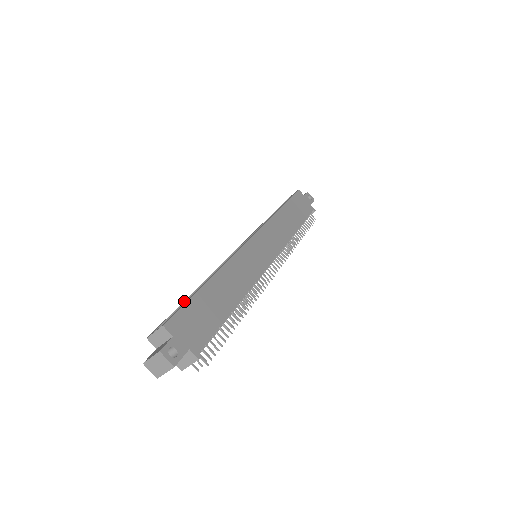
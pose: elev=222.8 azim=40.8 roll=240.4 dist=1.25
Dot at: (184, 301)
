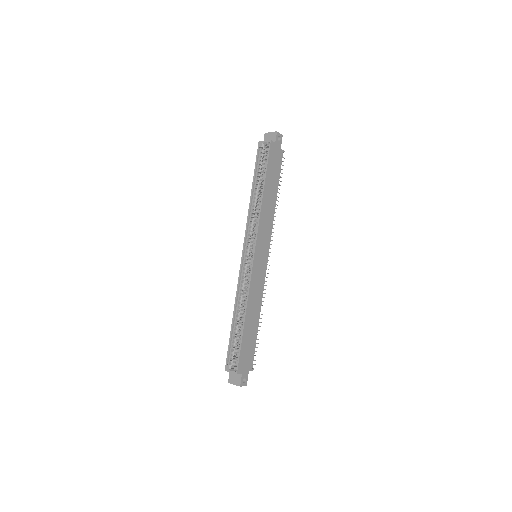
Dot at: (231, 333)
